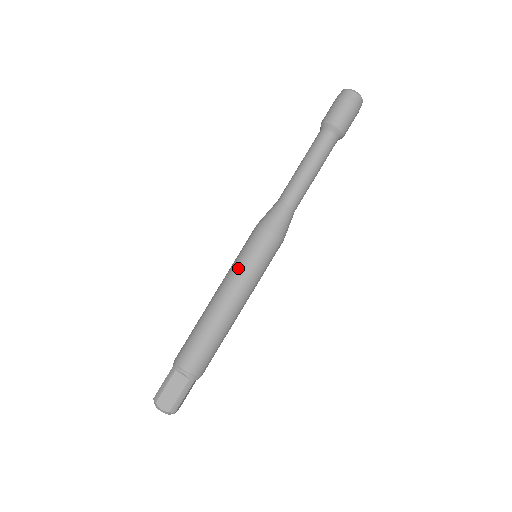
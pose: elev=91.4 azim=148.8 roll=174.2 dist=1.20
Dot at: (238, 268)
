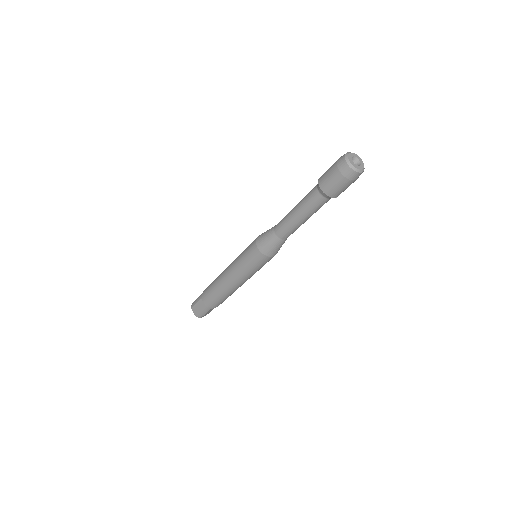
Dot at: (251, 274)
